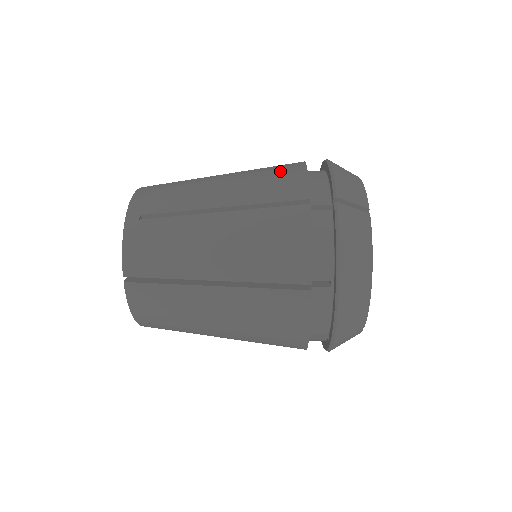
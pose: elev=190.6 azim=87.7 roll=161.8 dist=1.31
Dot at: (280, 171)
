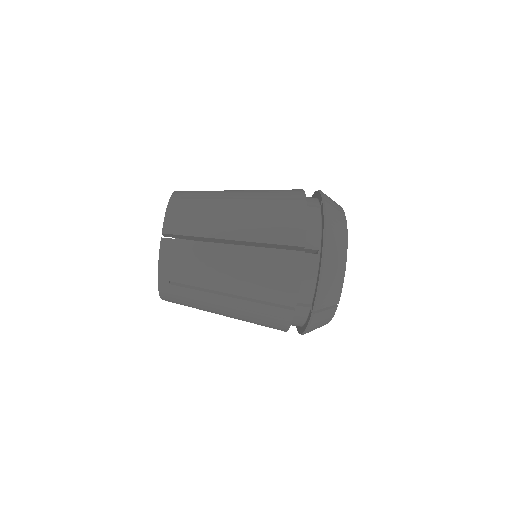
Dot at: occluded
